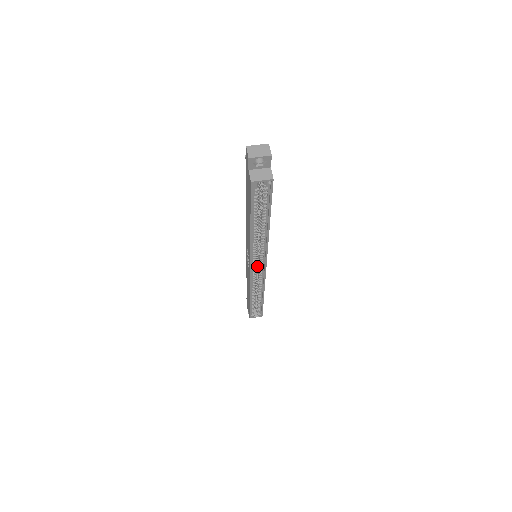
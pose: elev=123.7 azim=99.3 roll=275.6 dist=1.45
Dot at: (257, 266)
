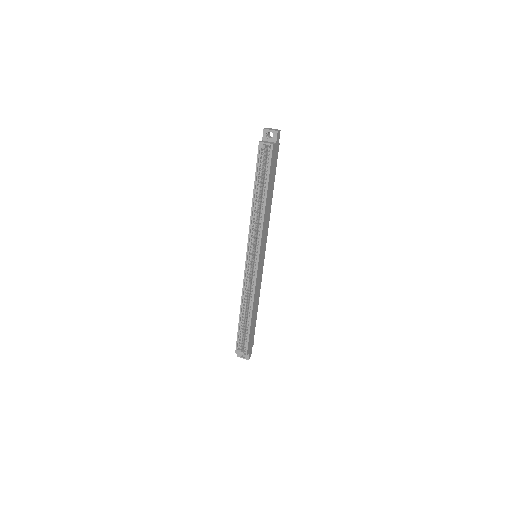
Dot at: (253, 265)
